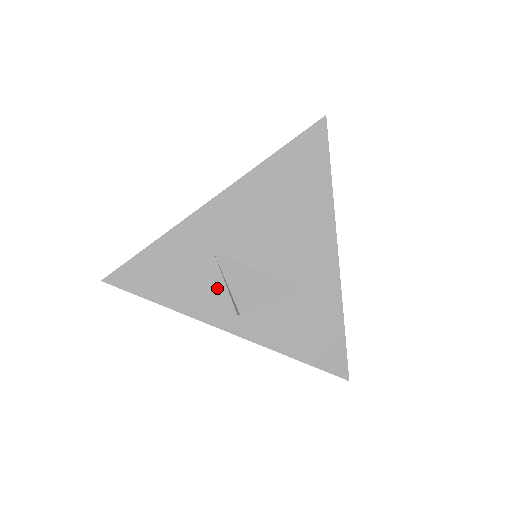
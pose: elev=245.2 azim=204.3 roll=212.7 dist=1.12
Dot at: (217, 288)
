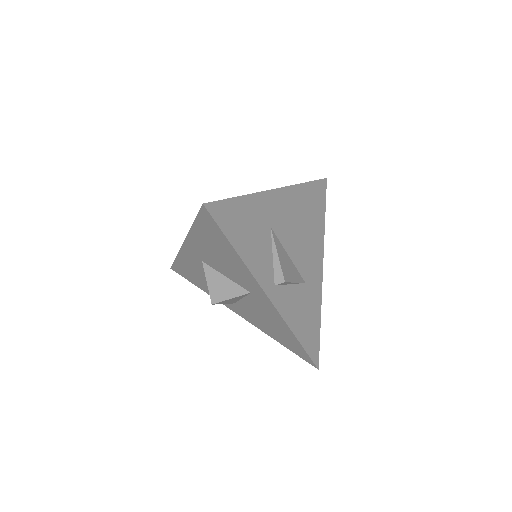
Dot at: (268, 256)
